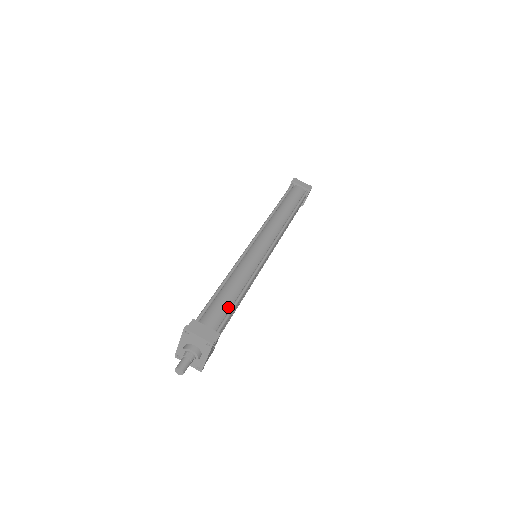
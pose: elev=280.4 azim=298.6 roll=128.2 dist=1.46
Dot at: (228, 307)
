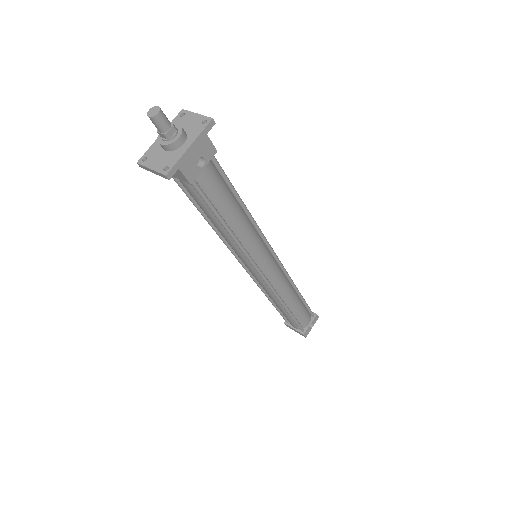
Dot at: (226, 184)
